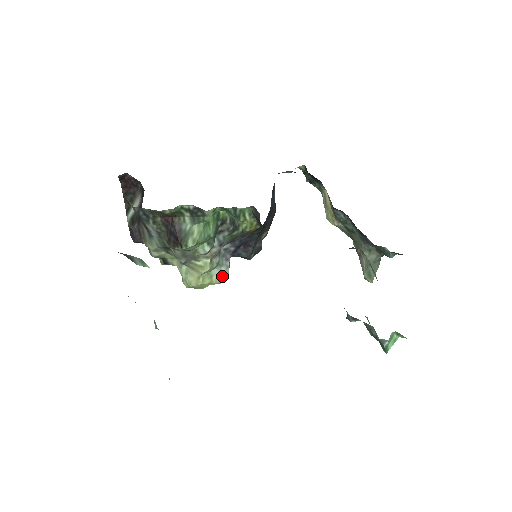
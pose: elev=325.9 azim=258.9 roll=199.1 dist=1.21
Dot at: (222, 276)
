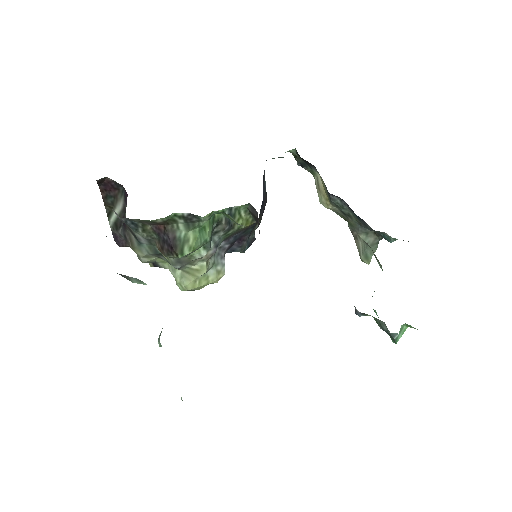
Dot at: (218, 275)
